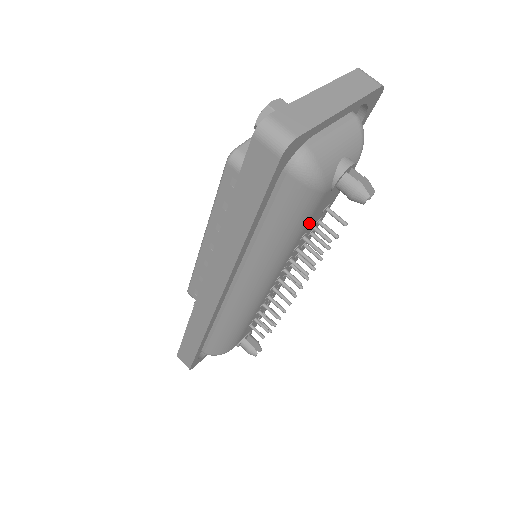
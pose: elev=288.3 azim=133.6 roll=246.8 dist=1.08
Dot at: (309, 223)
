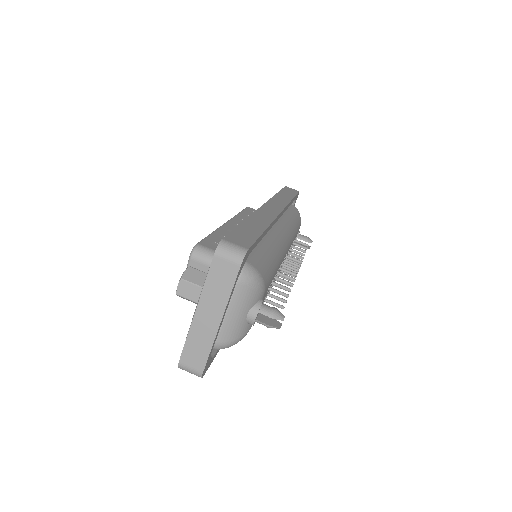
Dot at: occluded
